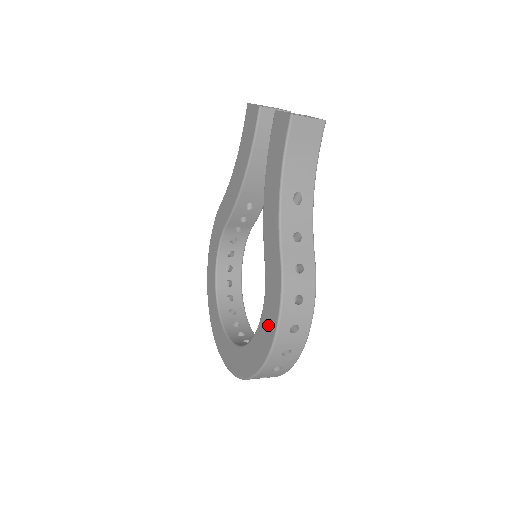
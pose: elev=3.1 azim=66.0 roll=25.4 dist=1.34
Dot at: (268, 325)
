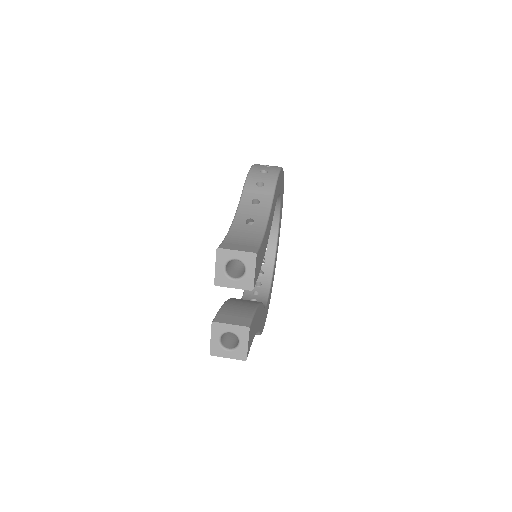
Dot at: occluded
